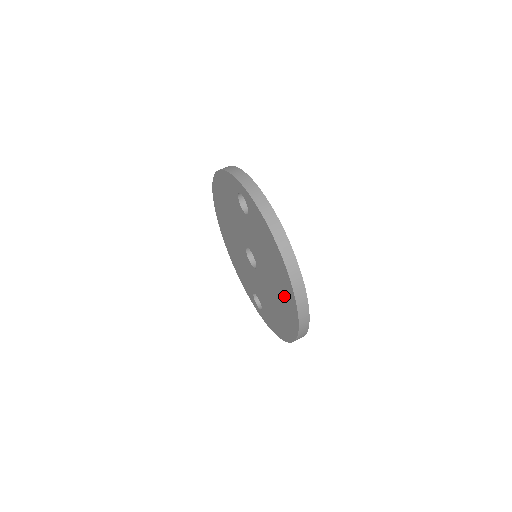
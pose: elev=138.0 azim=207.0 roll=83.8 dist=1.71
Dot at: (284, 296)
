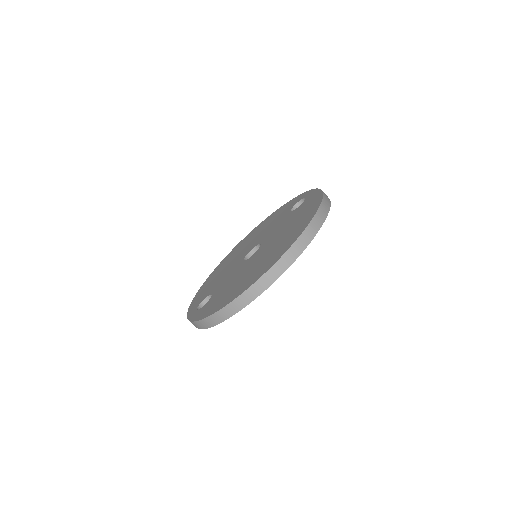
Dot at: (281, 246)
